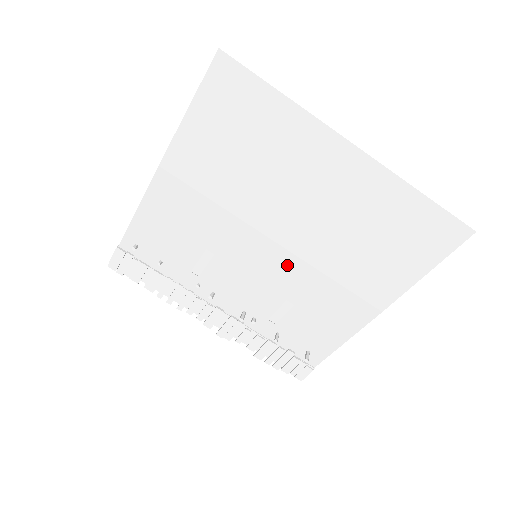
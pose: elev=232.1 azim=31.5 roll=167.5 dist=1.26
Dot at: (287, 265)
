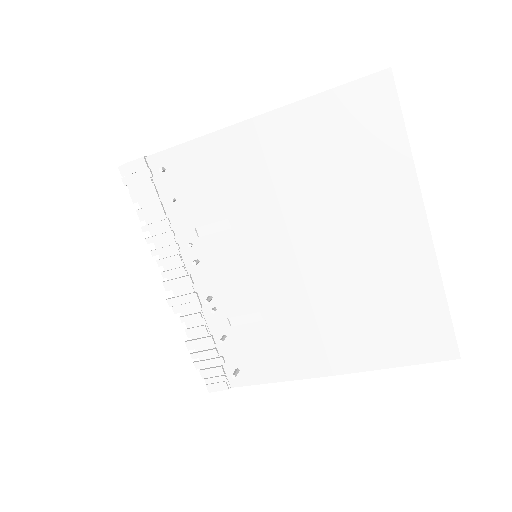
Dot at: (288, 282)
